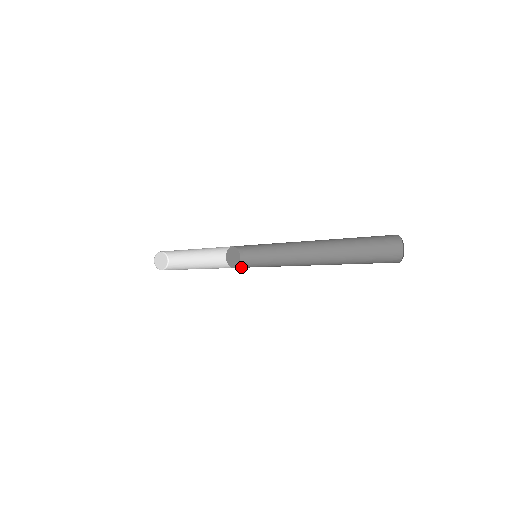
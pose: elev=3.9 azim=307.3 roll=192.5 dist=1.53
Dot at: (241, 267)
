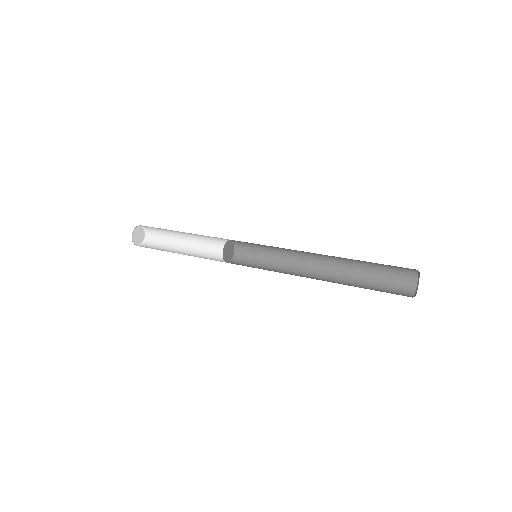
Dot at: occluded
